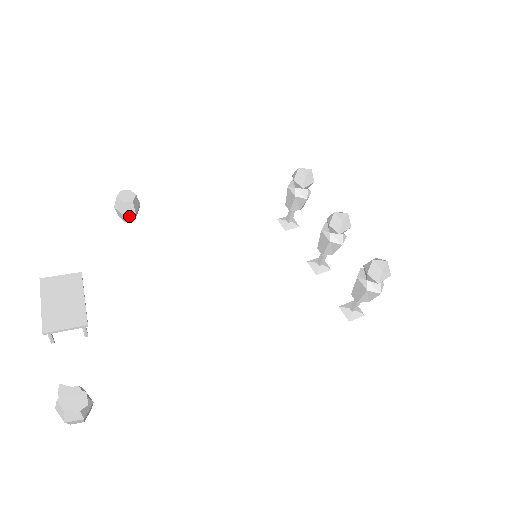
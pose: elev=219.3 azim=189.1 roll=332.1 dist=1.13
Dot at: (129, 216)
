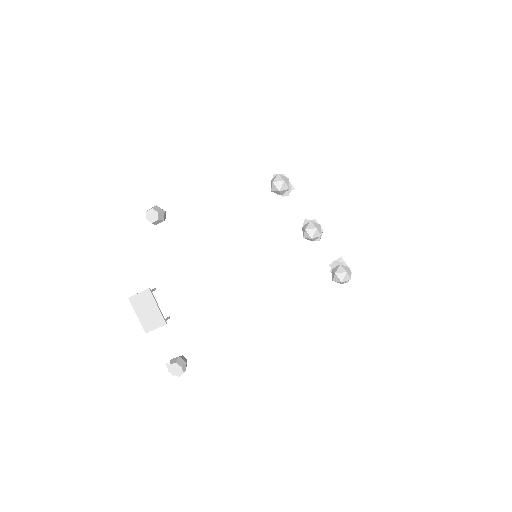
Dot at: occluded
